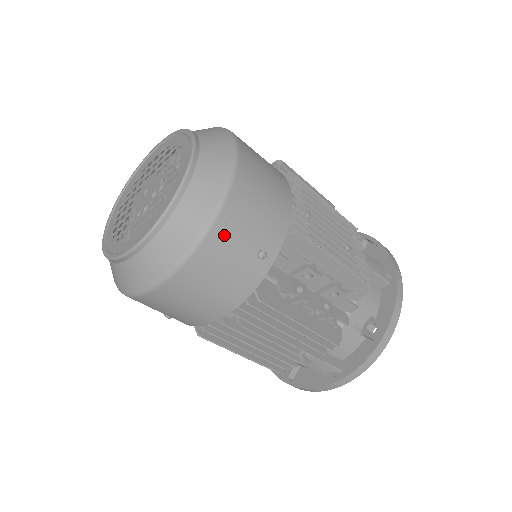
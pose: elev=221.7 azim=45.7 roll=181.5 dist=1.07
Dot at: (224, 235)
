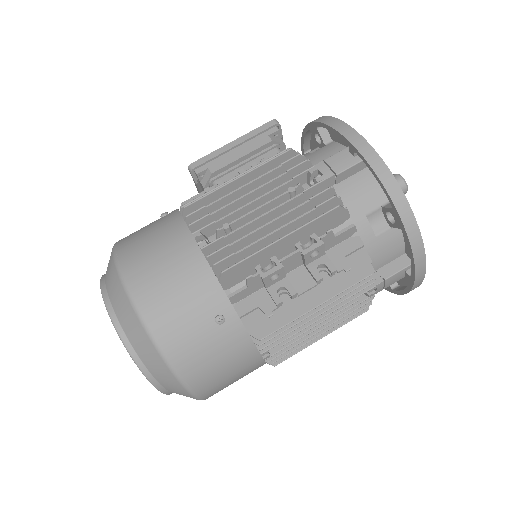
Dot at: (179, 347)
